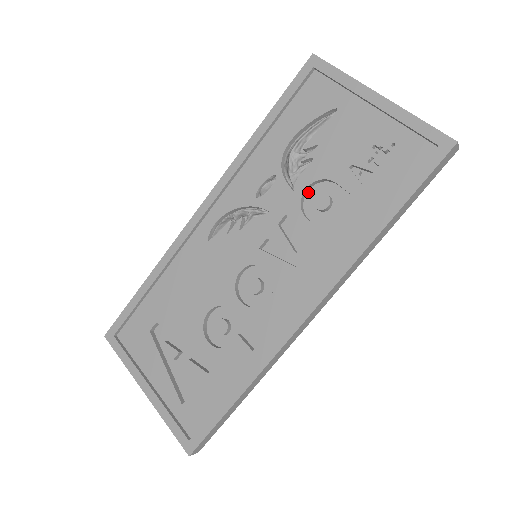
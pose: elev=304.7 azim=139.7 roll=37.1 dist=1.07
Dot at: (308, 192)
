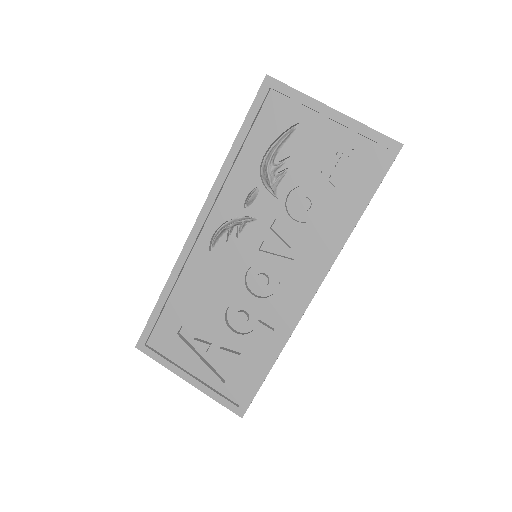
Dot at: (289, 197)
